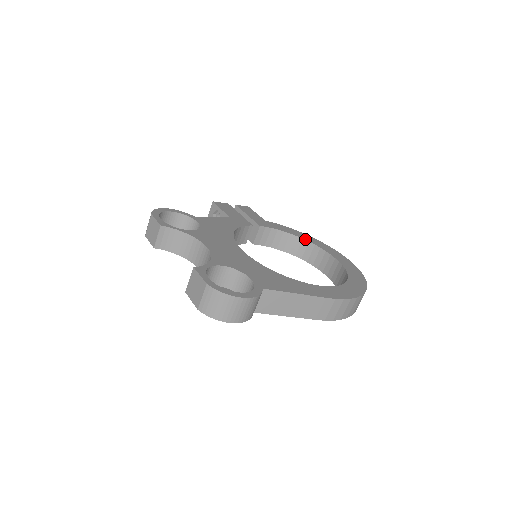
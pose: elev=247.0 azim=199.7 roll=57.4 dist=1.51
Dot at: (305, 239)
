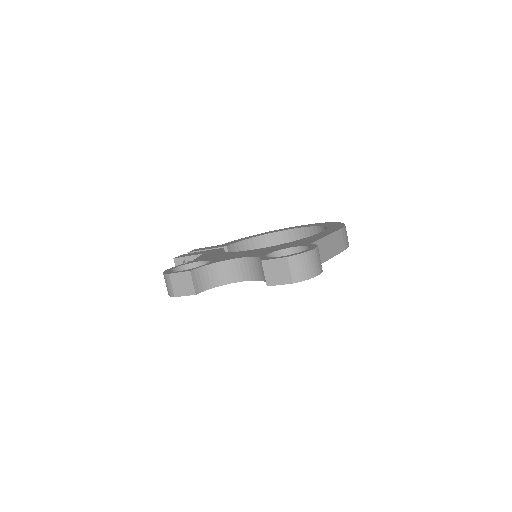
Dot at: (260, 235)
